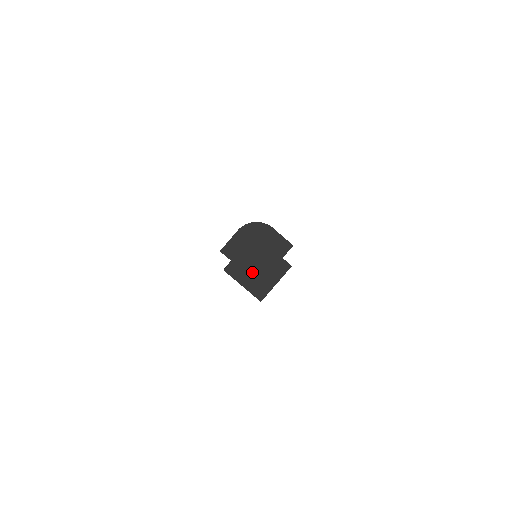
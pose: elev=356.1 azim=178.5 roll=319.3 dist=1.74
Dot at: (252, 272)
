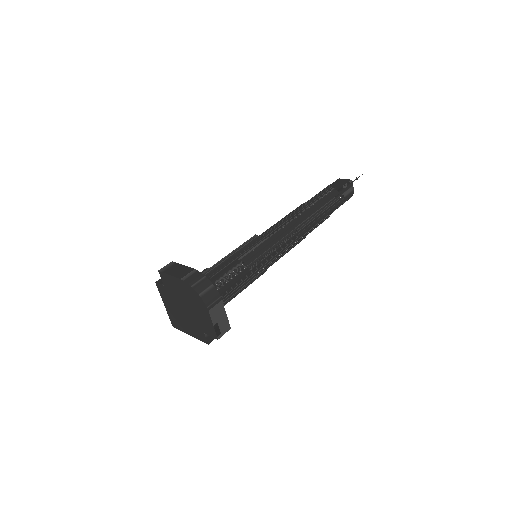
Dot at: (176, 309)
